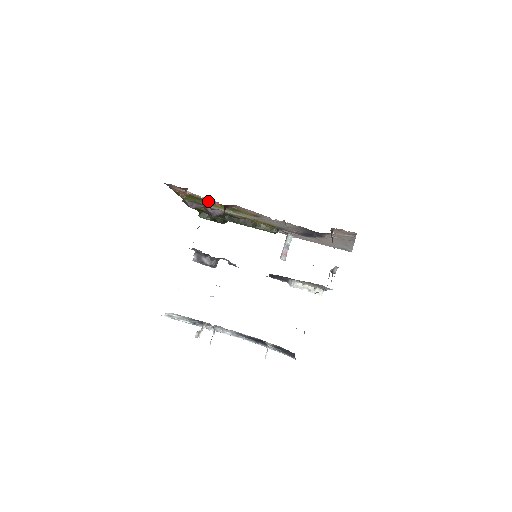
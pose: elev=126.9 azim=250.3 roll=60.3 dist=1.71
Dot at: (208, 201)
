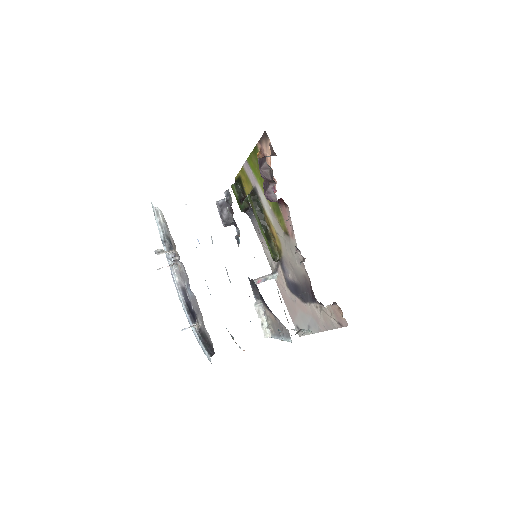
Dot at: occluded
